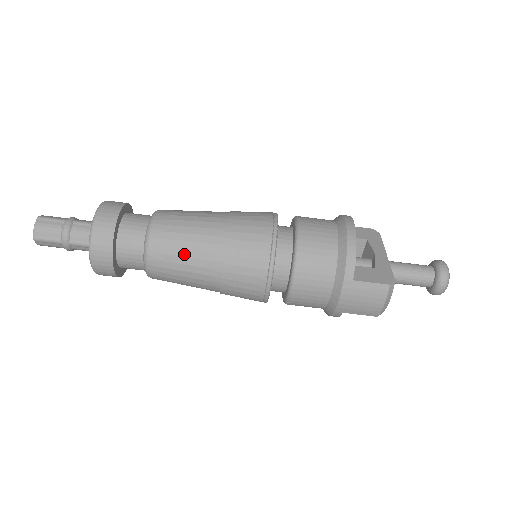
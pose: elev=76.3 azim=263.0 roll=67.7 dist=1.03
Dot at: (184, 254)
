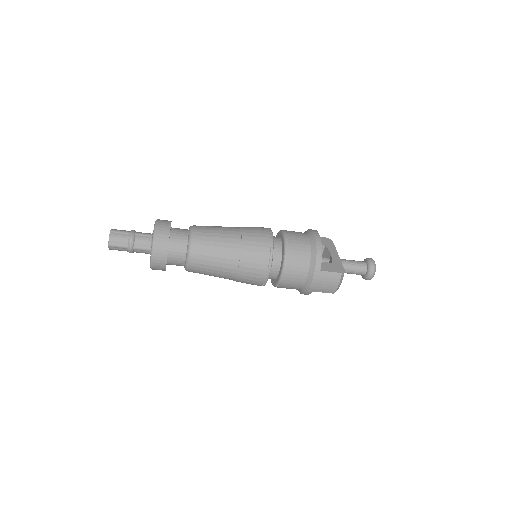
Dot at: (215, 255)
